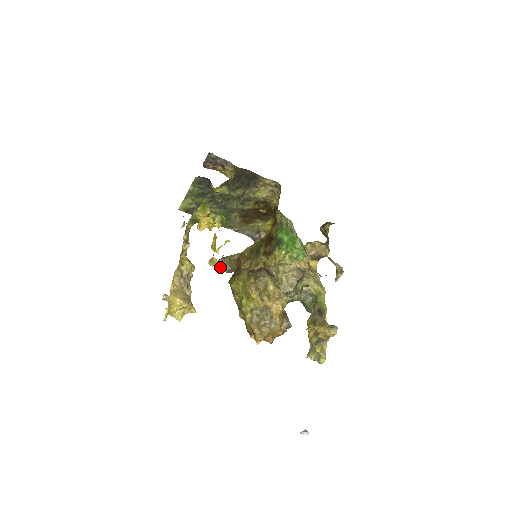
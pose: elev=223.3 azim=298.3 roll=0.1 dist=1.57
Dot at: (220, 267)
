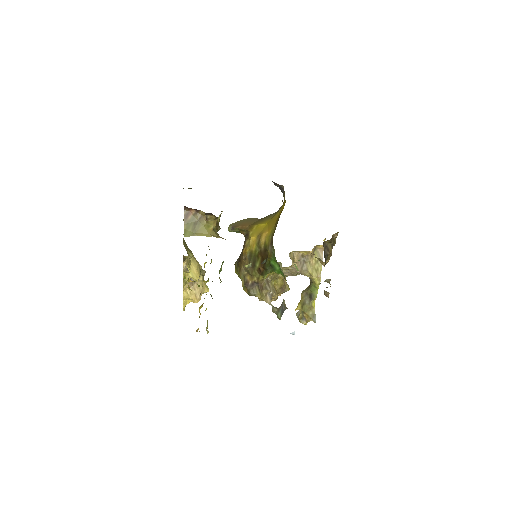
Dot at: occluded
